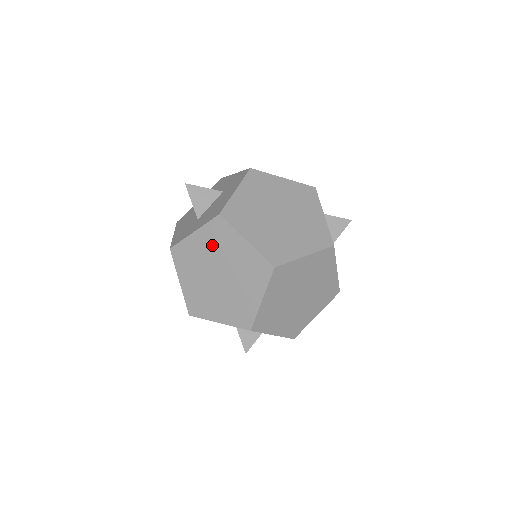
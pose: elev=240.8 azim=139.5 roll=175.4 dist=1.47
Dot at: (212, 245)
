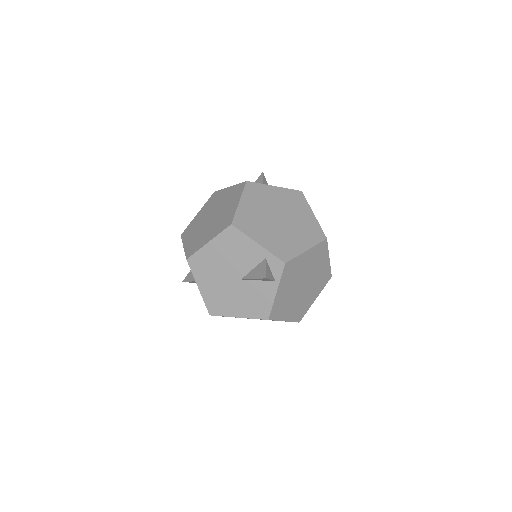
Dot at: (285, 200)
